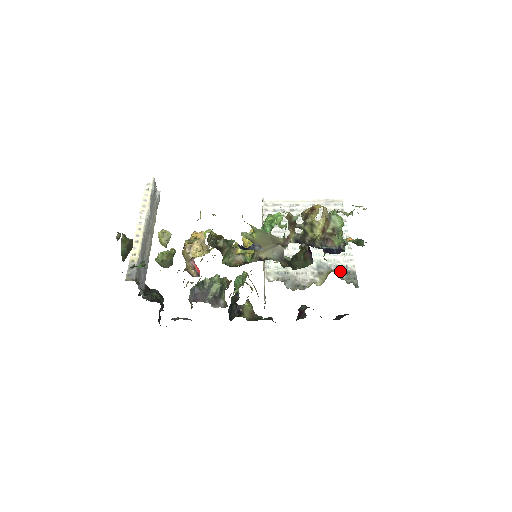
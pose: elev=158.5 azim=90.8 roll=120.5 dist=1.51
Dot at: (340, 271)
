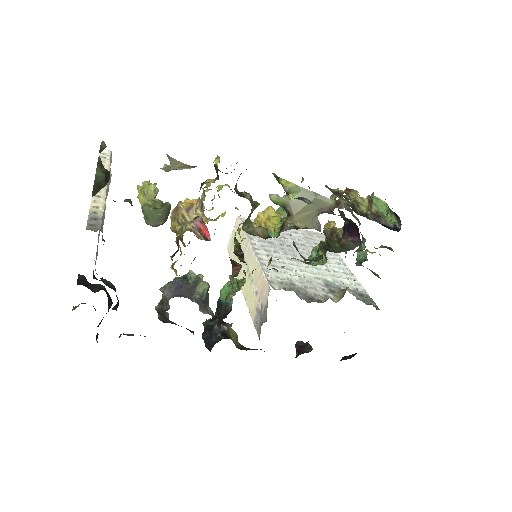
Dot at: (353, 292)
